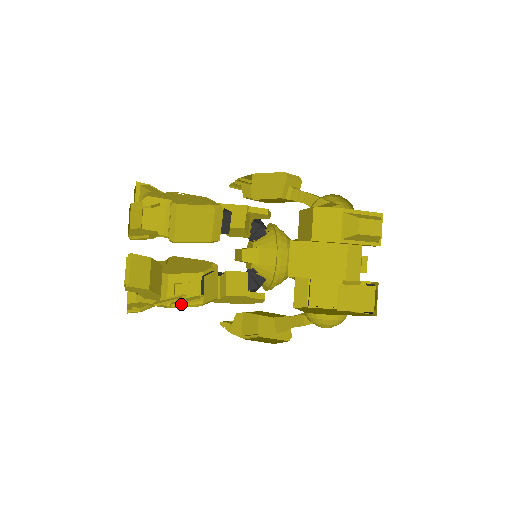
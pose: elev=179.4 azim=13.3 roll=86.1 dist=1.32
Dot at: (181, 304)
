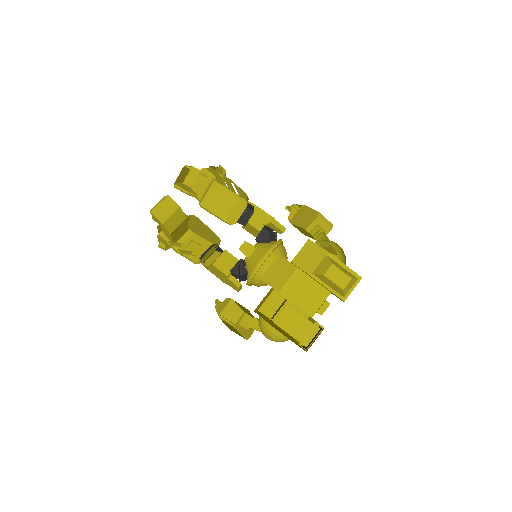
Dot at: (183, 253)
